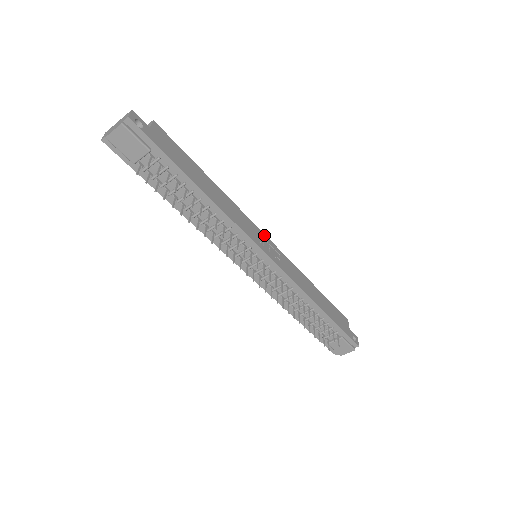
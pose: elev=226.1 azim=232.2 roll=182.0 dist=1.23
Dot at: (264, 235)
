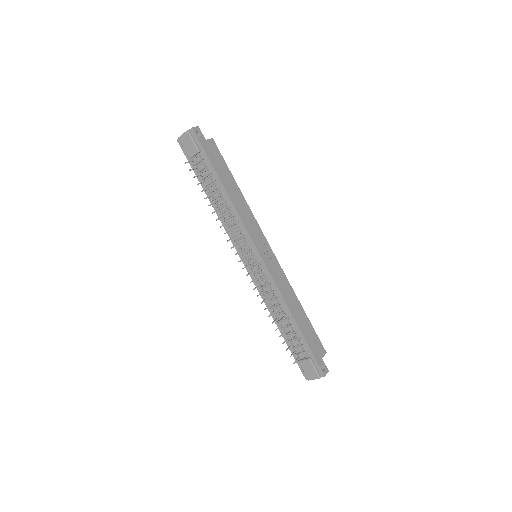
Dot at: (267, 243)
